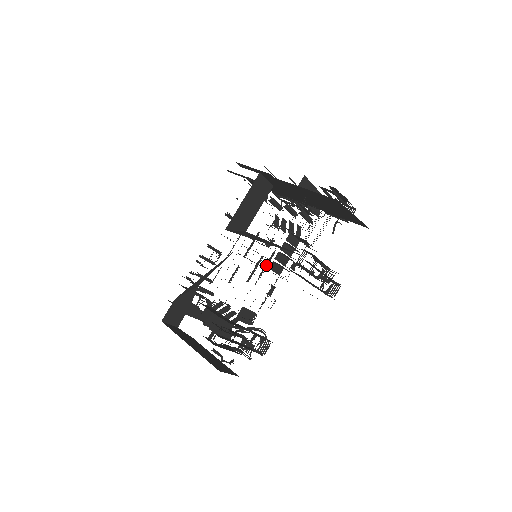
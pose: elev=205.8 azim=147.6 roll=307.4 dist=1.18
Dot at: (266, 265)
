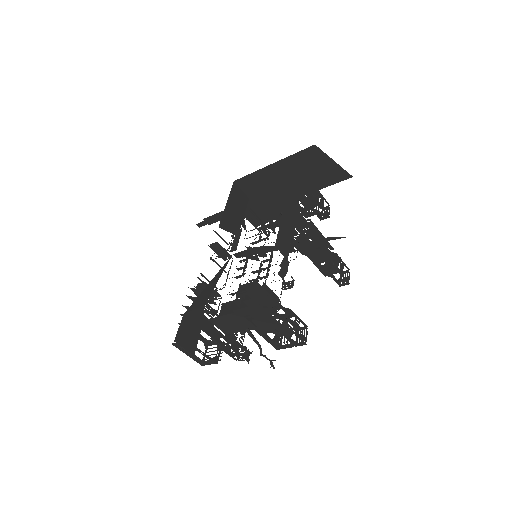
Dot at: (269, 265)
